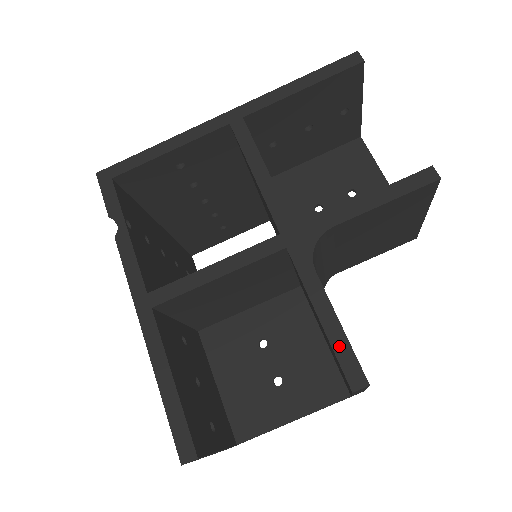
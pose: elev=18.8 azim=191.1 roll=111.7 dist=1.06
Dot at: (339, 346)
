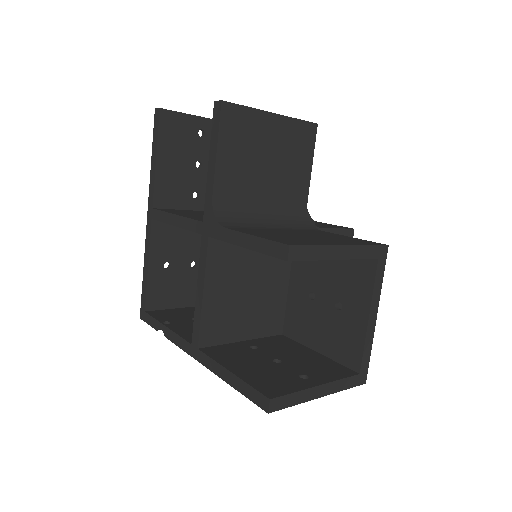
Dot at: (262, 247)
